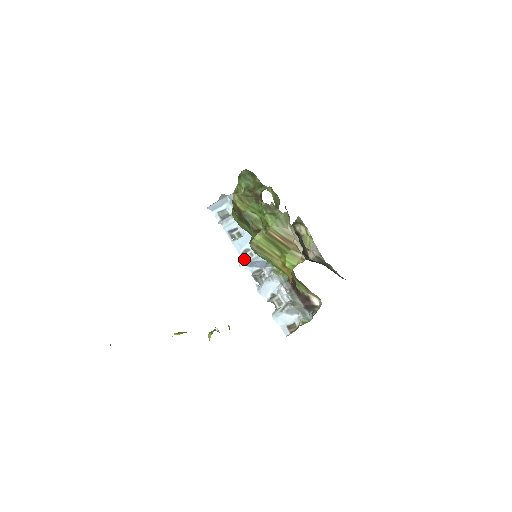
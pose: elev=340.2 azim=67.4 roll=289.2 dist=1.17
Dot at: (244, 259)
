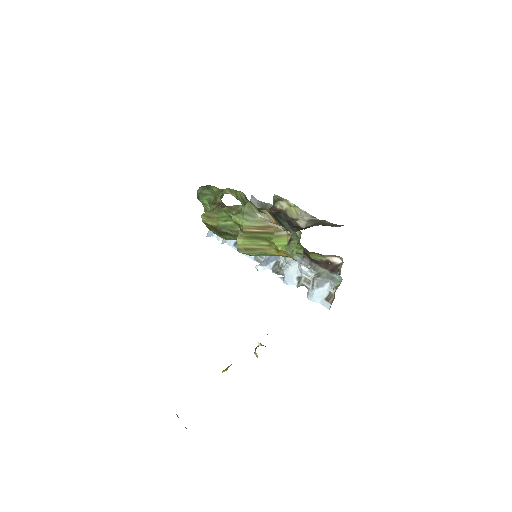
Dot at: (259, 261)
